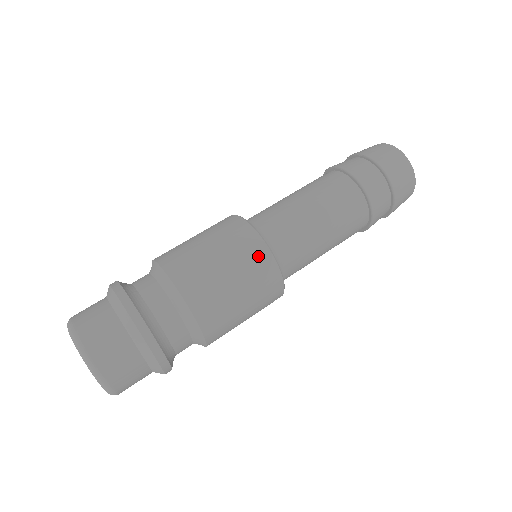
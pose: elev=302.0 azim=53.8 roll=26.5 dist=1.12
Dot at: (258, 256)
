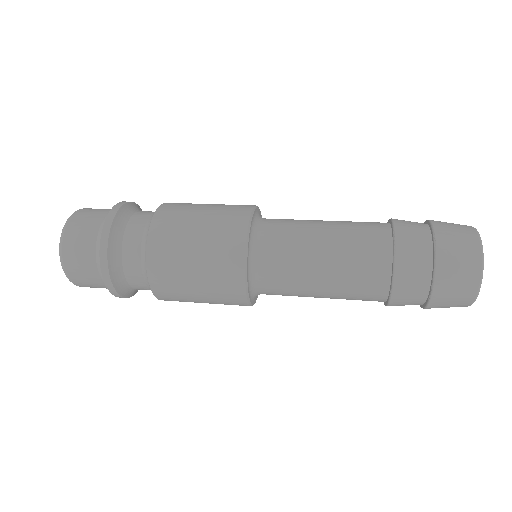
Dot at: occluded
